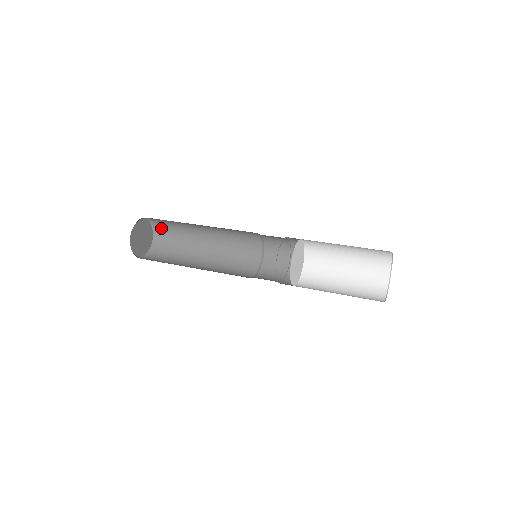
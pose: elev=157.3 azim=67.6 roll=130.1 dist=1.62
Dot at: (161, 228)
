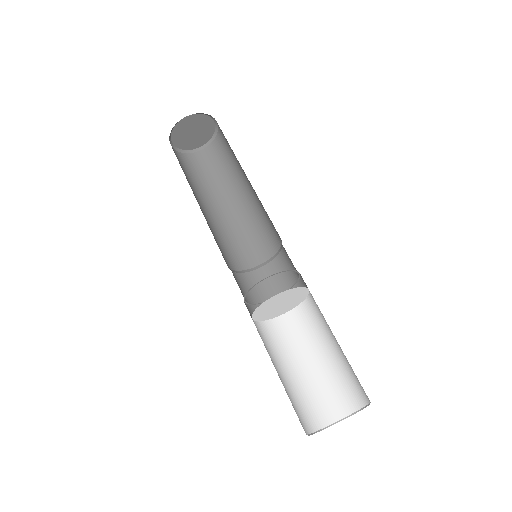
Dot at: occluded
